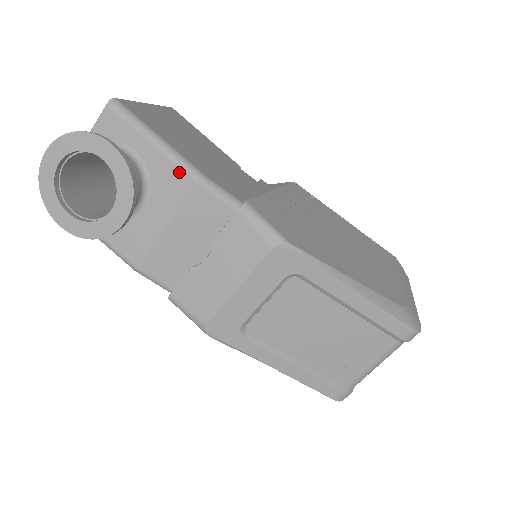
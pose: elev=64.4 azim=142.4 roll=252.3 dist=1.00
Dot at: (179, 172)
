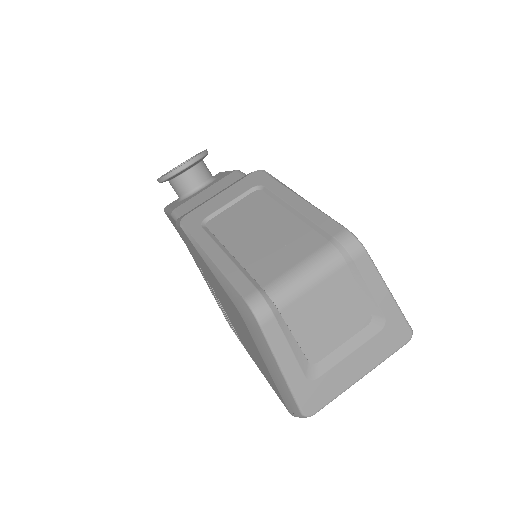
Dot at: (230, 172)
